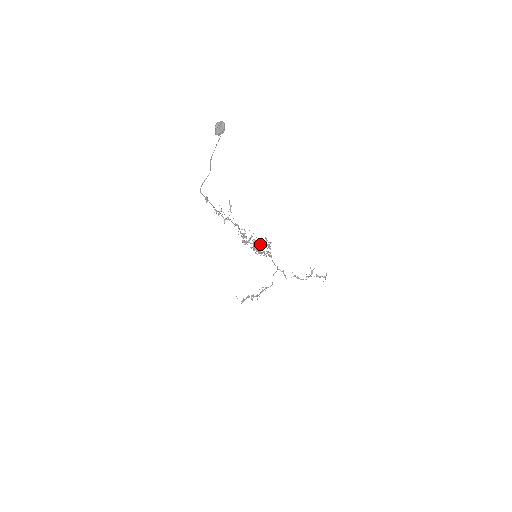
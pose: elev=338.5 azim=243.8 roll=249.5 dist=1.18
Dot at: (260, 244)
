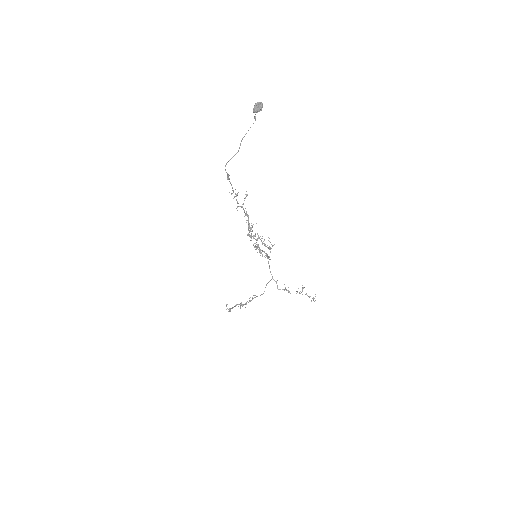
Dot at: (263, 243)
